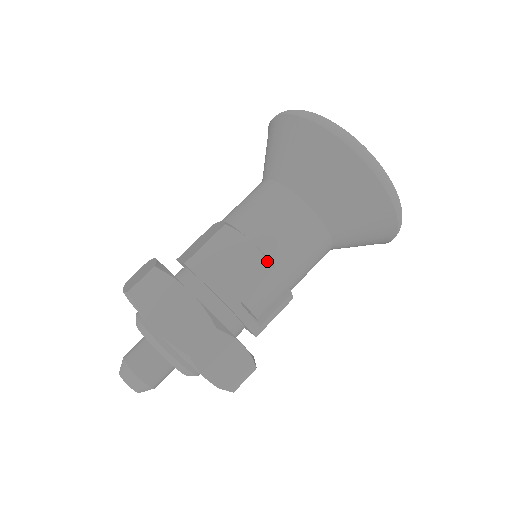
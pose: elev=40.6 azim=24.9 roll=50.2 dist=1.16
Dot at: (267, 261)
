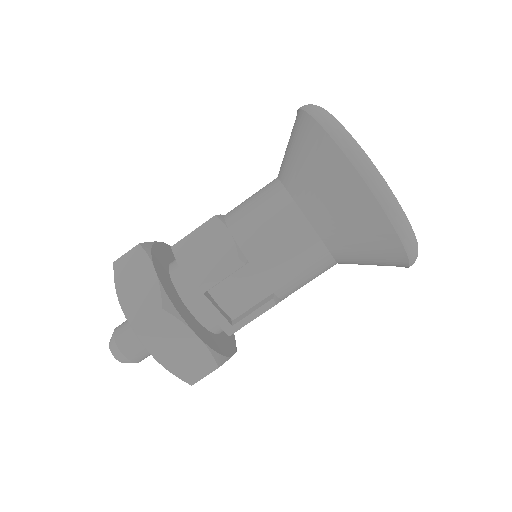
Dot at: (238, 255)
